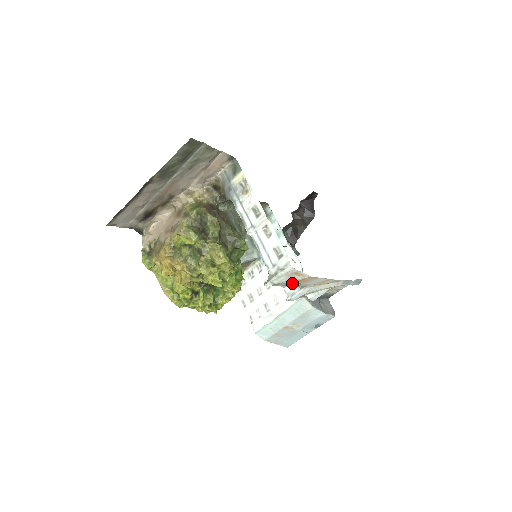
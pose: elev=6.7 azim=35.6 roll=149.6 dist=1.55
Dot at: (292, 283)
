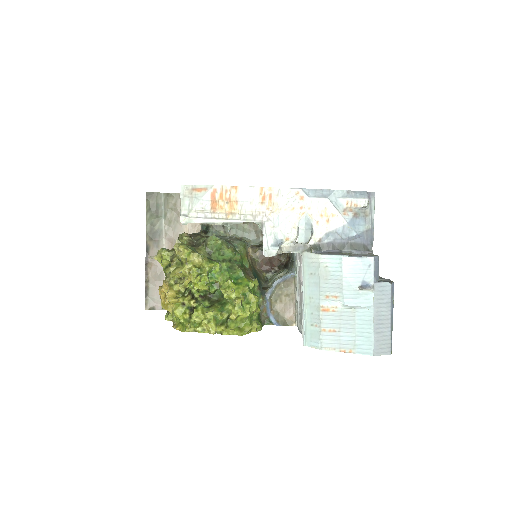
Dot at: (214, 210)
